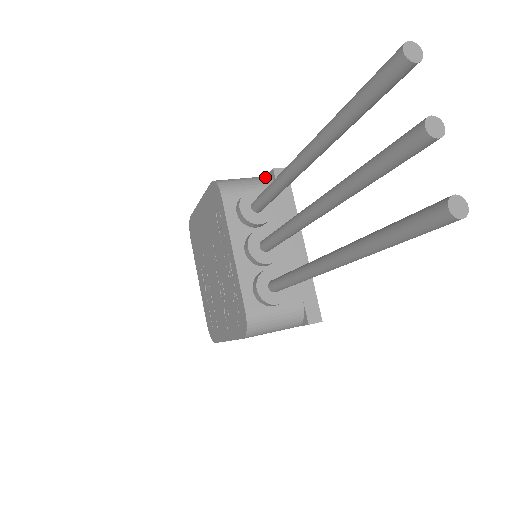
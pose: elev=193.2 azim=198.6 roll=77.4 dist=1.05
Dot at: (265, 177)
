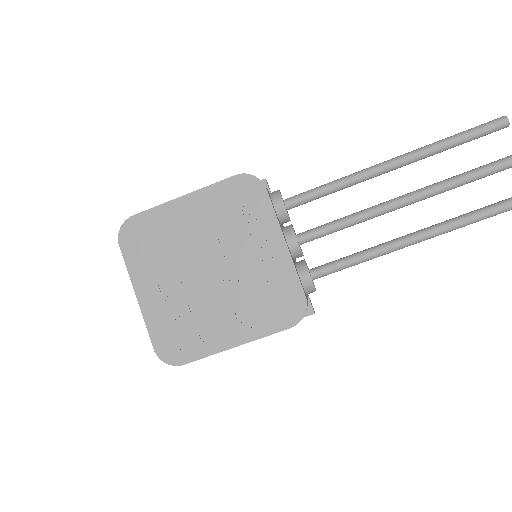
Dot at: occluded
